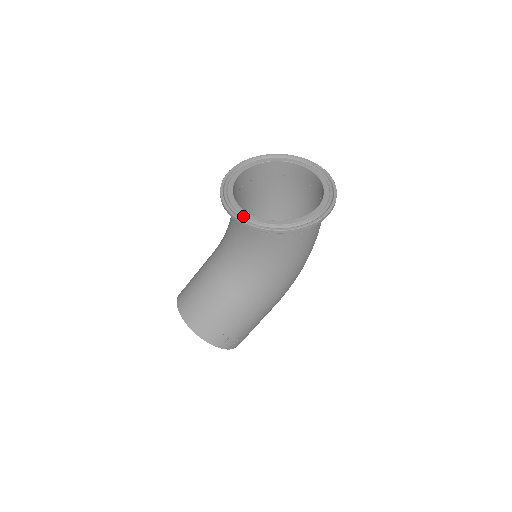
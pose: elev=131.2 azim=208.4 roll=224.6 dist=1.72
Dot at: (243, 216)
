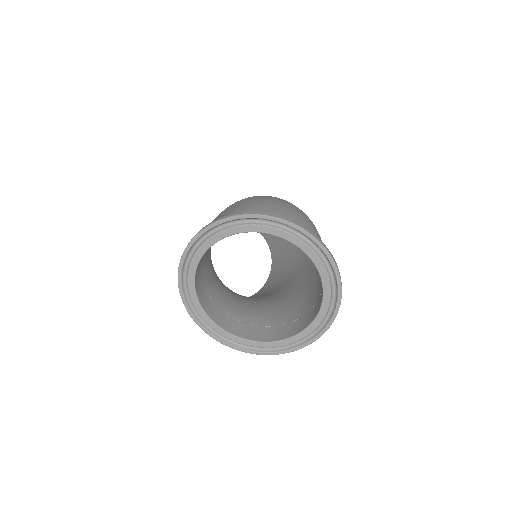
Dot at: (238, 343)
